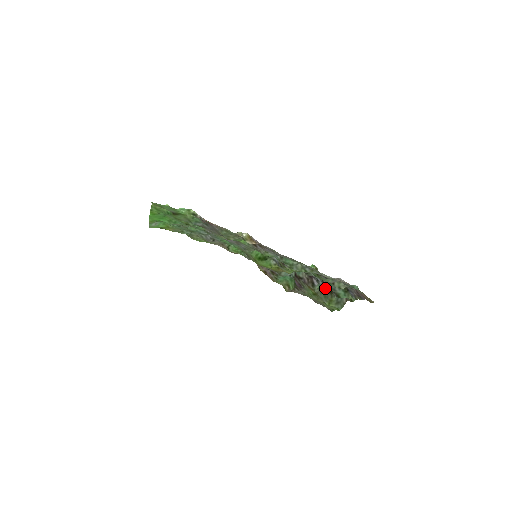
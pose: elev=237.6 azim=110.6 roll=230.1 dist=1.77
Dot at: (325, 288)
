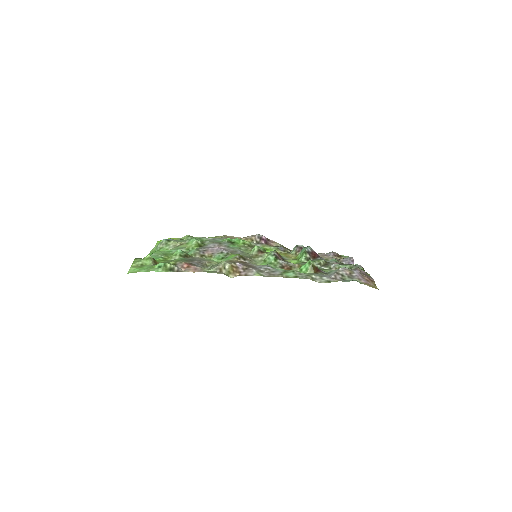
Dot at: occluded
